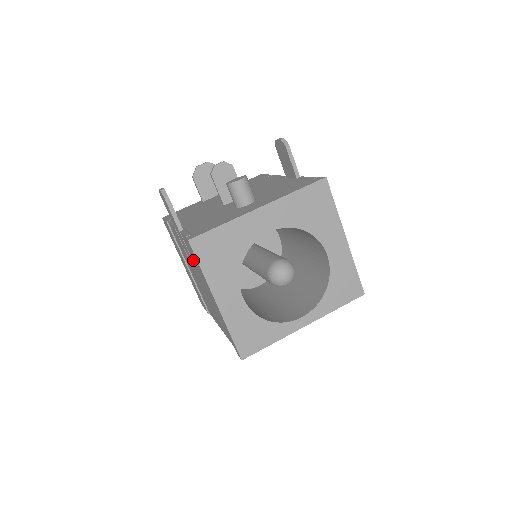
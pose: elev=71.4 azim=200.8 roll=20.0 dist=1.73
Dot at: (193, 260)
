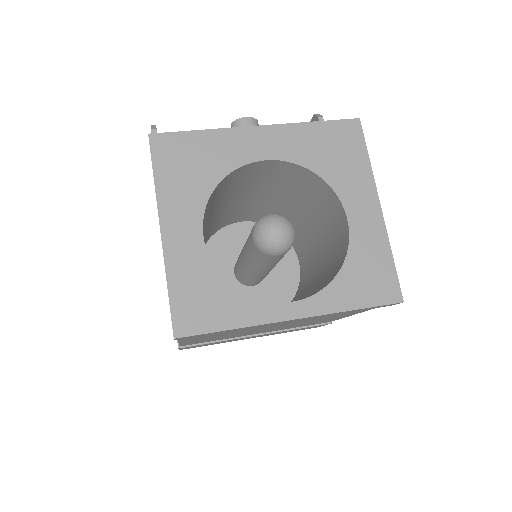
Dot at: occluded
